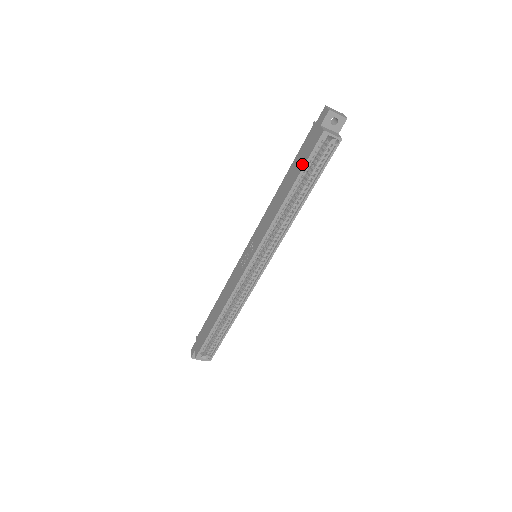
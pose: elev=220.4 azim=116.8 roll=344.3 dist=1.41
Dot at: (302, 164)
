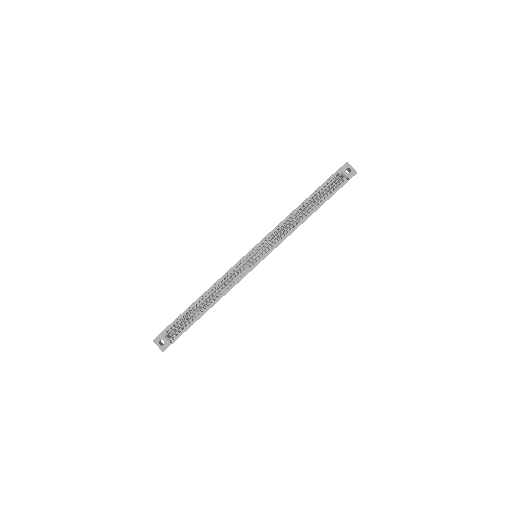
Dot at: (318, 187)
